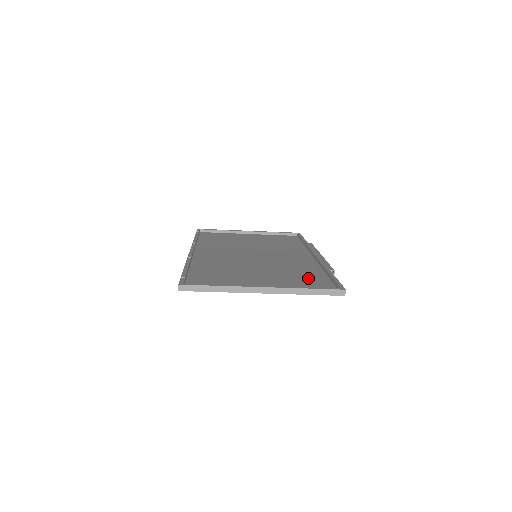
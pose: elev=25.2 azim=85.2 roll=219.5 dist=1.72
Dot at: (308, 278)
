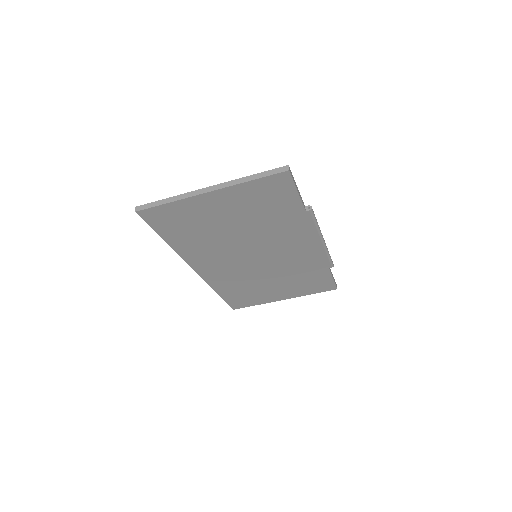
Dot at: (274, 204)
